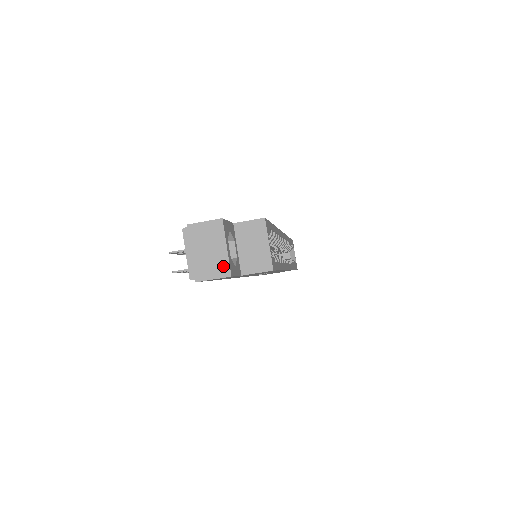
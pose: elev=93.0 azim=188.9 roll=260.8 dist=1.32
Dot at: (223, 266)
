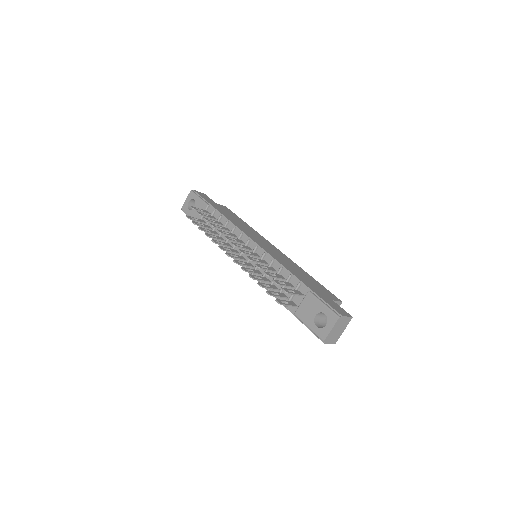
Dot at: (337, 339)
